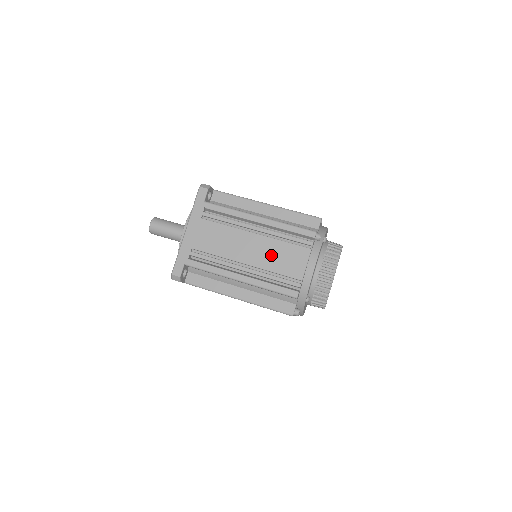
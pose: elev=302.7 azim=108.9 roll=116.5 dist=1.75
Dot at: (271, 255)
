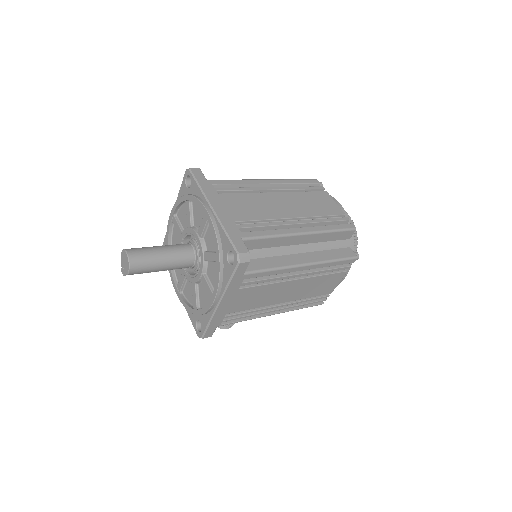
Dot at: (306, 204)
